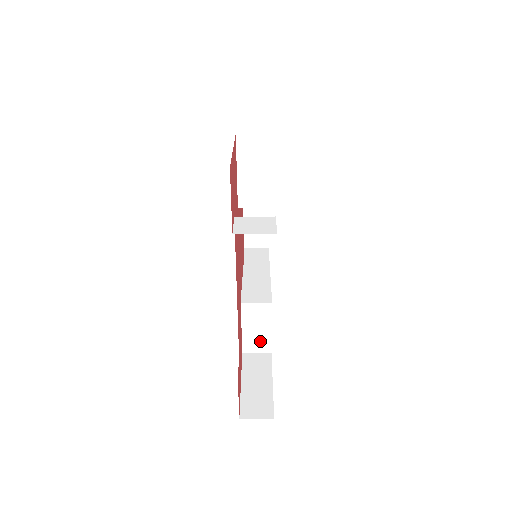
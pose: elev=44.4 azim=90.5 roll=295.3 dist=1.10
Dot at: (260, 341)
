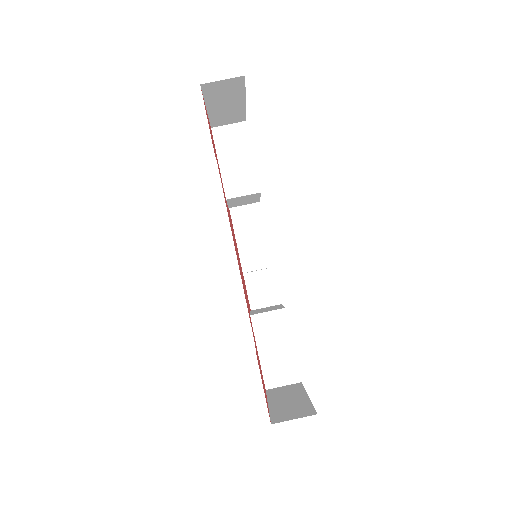
Dot at: (284, 367)
